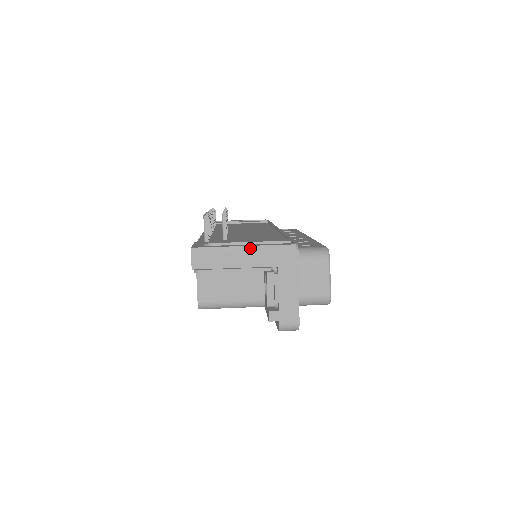
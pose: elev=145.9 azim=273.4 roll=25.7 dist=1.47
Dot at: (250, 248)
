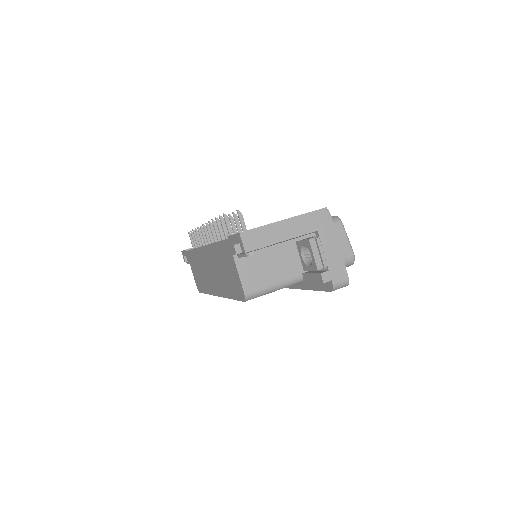
Dot at: (290, 220)
